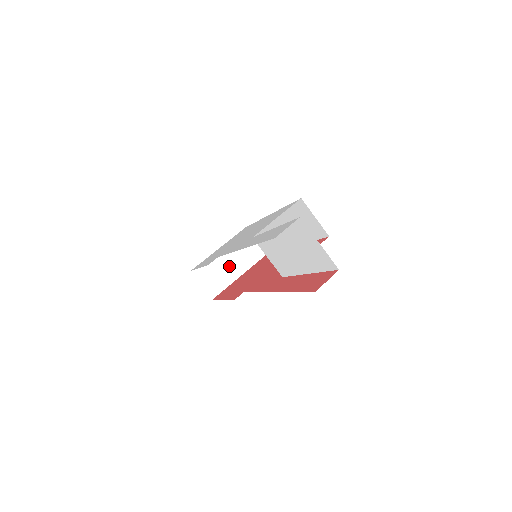
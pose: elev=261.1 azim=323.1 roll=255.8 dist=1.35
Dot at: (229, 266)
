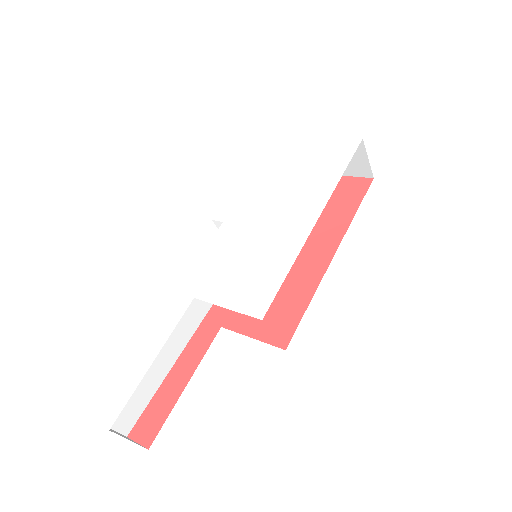
Dot at: occluded
